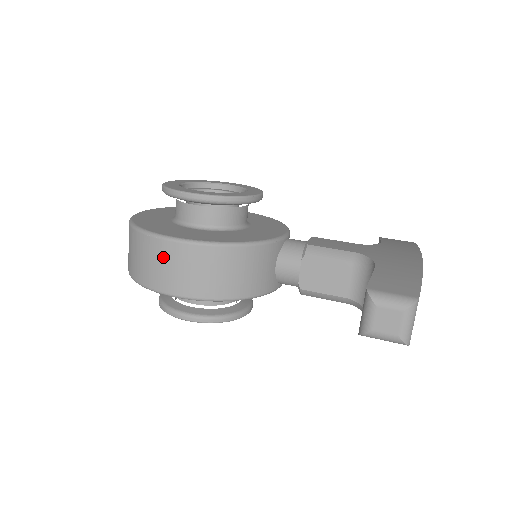
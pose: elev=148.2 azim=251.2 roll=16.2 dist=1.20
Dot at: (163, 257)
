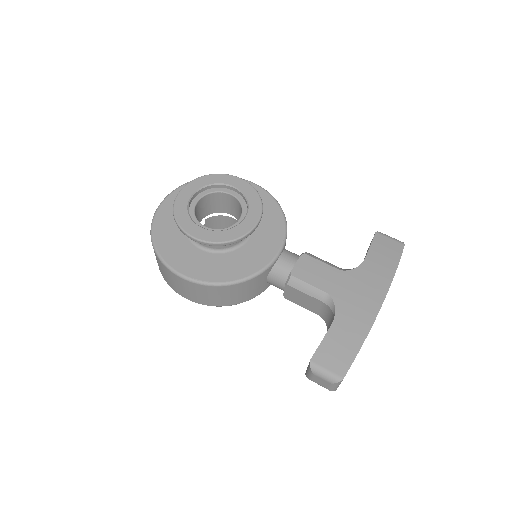
Dot at: (175, 281)
